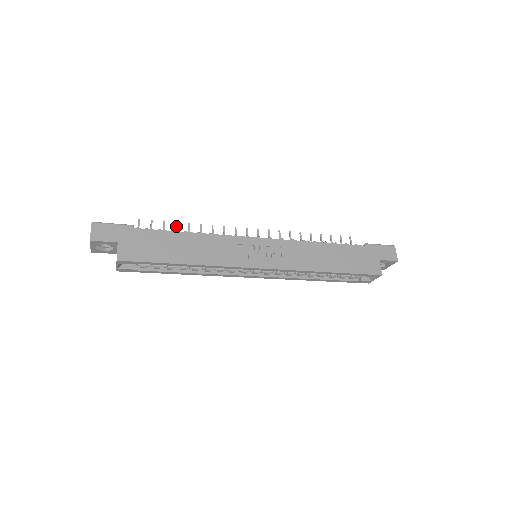
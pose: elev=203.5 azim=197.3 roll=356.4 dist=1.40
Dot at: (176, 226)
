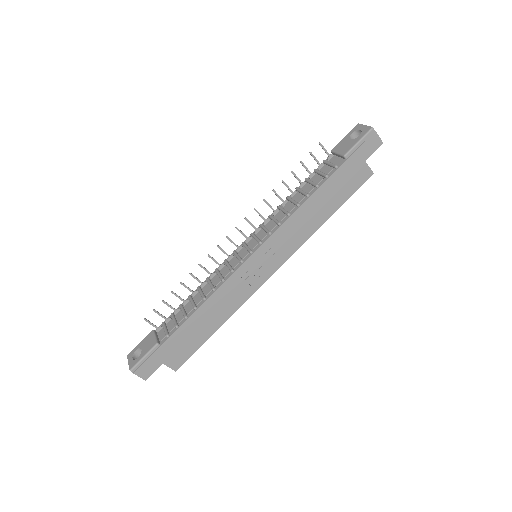
Dot at: (175, 295)
